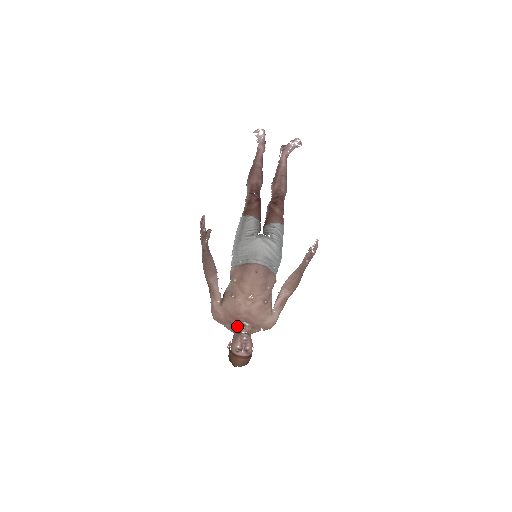
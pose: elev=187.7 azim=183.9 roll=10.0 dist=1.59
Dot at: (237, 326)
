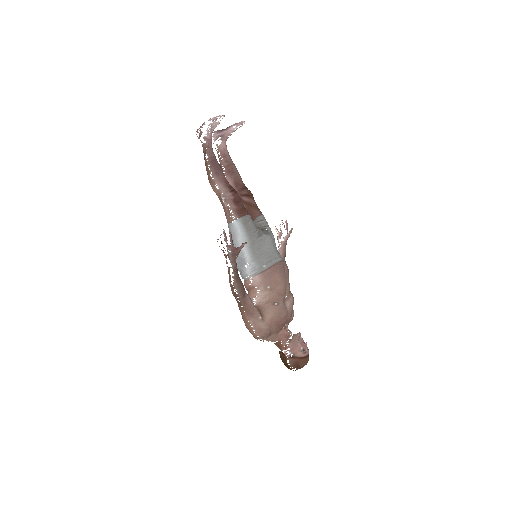
Dot at: (281, 332)
